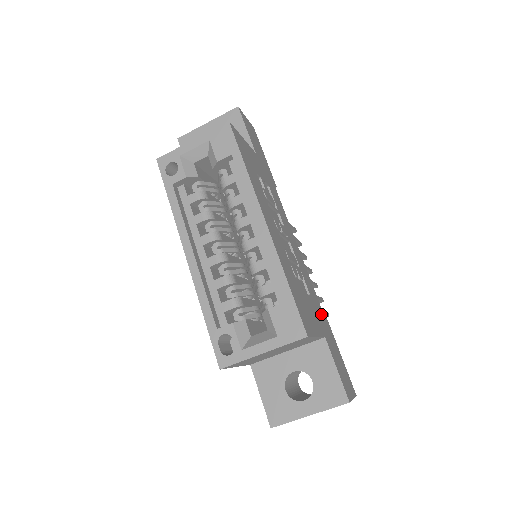
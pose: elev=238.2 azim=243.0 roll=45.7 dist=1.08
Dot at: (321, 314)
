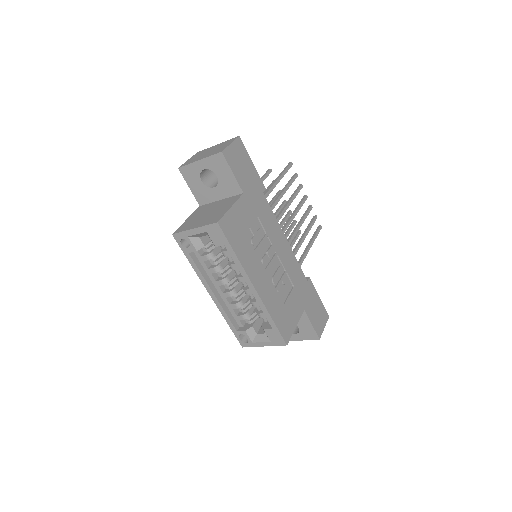
Dot at: (304, 286)
